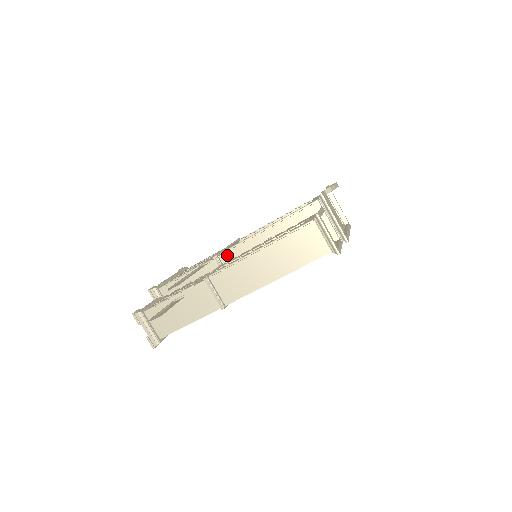
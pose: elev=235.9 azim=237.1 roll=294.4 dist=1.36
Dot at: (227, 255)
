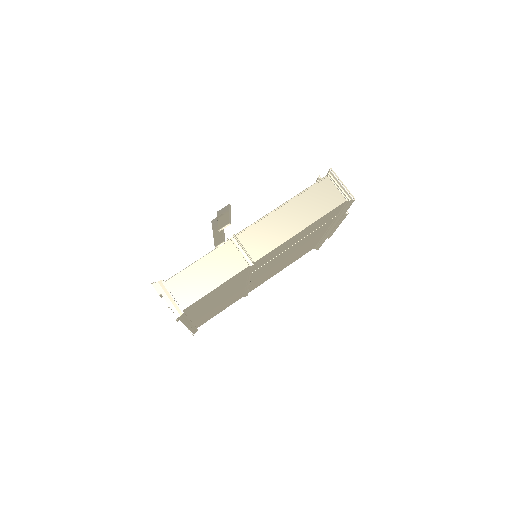
Dot at: occluded
